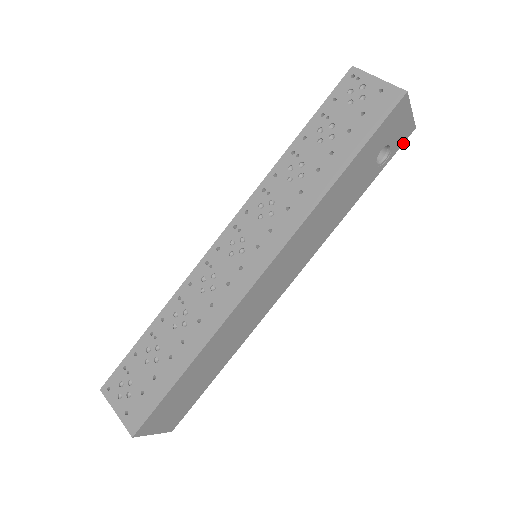
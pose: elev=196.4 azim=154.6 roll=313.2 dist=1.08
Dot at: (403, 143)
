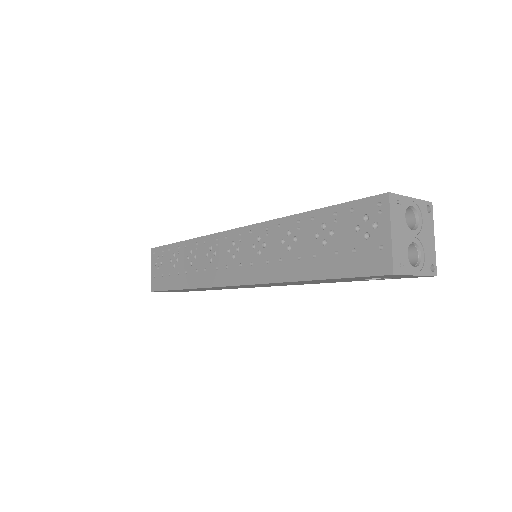
Dot at: (416, 277)
